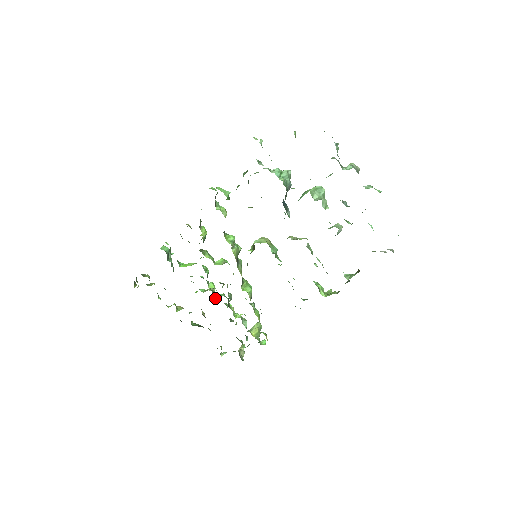
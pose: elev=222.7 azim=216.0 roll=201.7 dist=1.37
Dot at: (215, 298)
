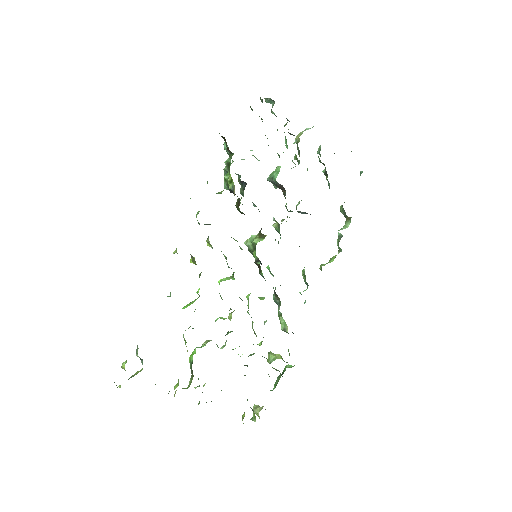
Dot at: occluded
